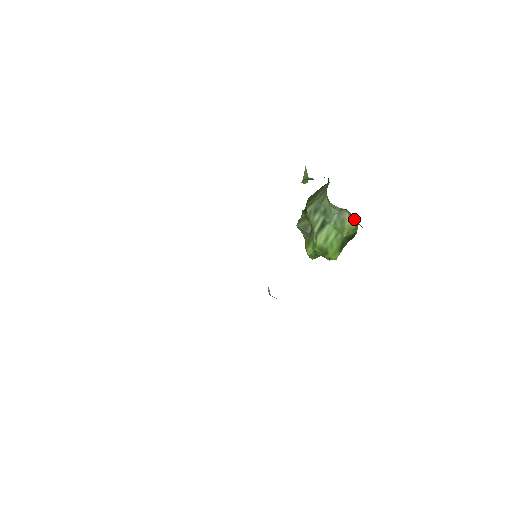
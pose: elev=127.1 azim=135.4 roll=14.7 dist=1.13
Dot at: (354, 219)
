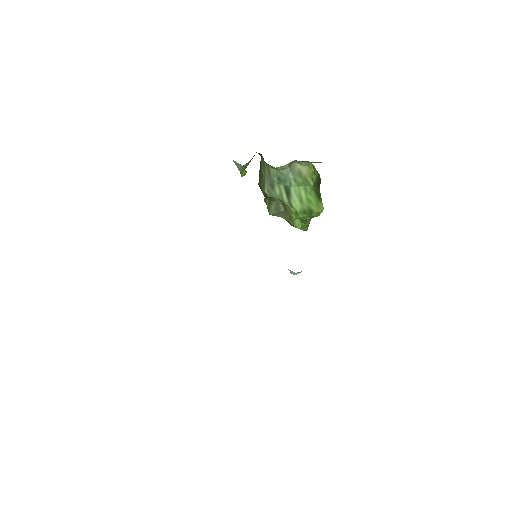
Dot at: (306, 163)
